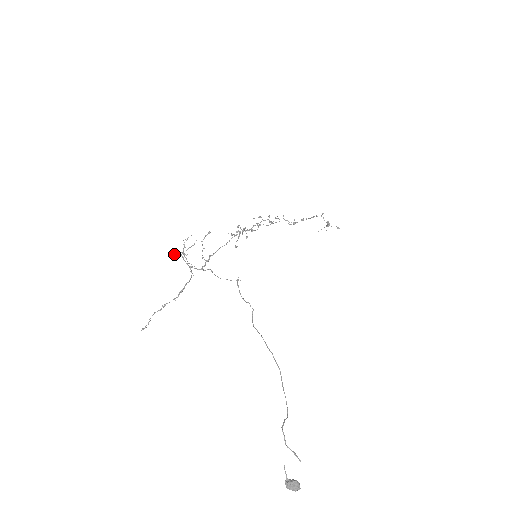
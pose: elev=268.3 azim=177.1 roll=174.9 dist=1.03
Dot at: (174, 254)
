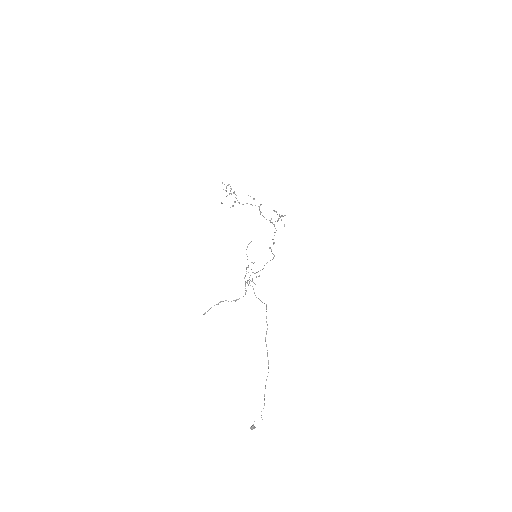
Dot at: occluded
